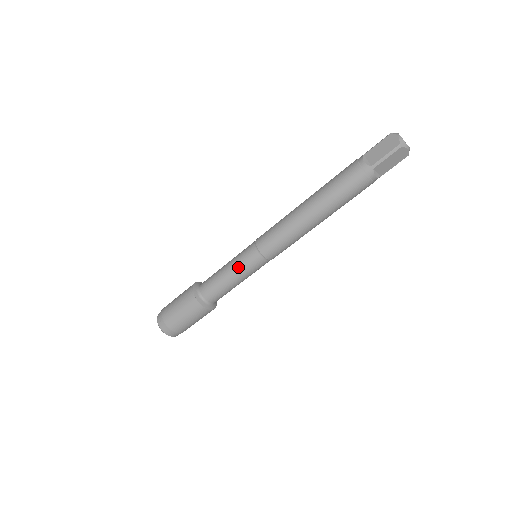
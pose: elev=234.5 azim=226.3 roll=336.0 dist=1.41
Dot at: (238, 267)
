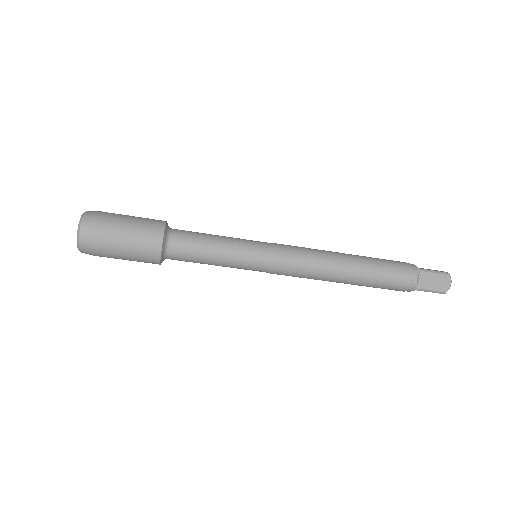
Dot at: (236, 261)
